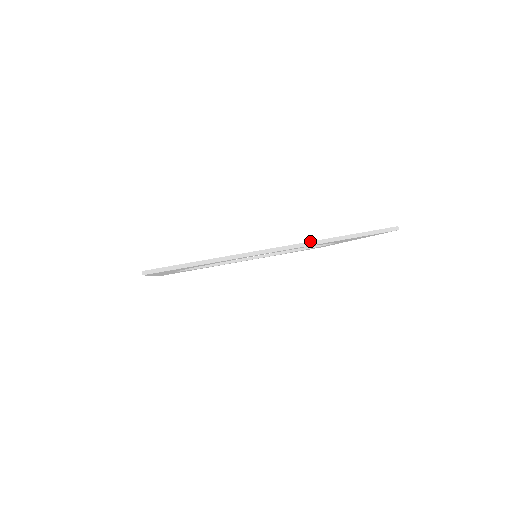
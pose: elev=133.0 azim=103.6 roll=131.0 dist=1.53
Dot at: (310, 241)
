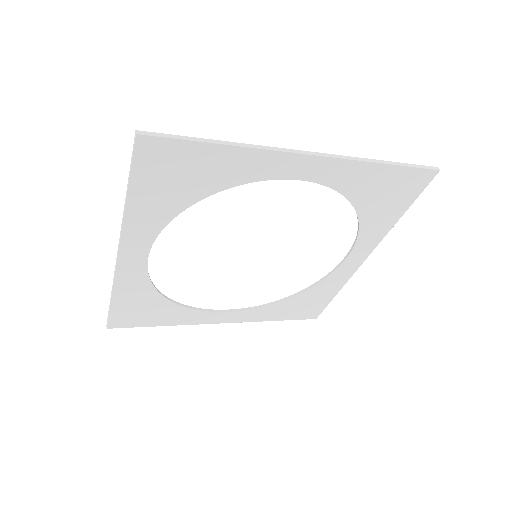
Dot at: (348, 156)
